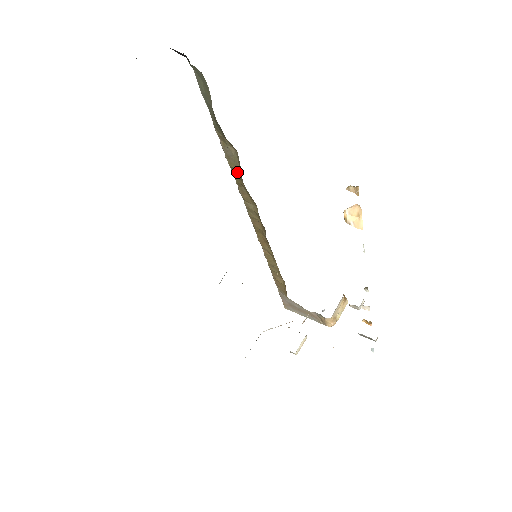
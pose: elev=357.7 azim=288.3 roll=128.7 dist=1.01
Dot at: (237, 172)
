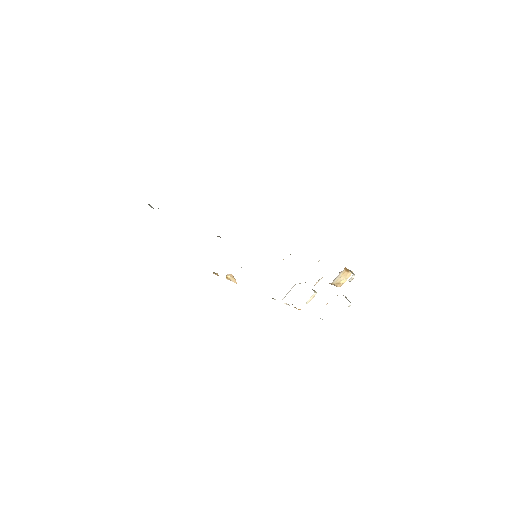
Dot at: occluded
